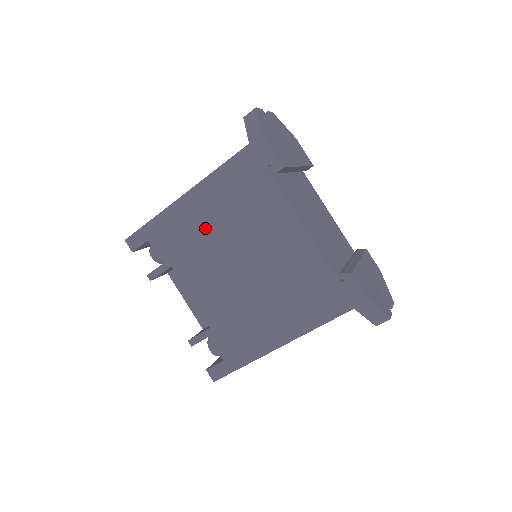
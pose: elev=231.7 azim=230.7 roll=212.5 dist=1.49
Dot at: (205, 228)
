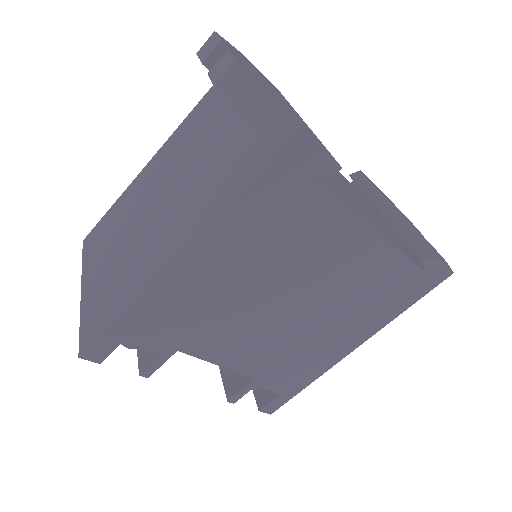
Dot at: (221, 290)
